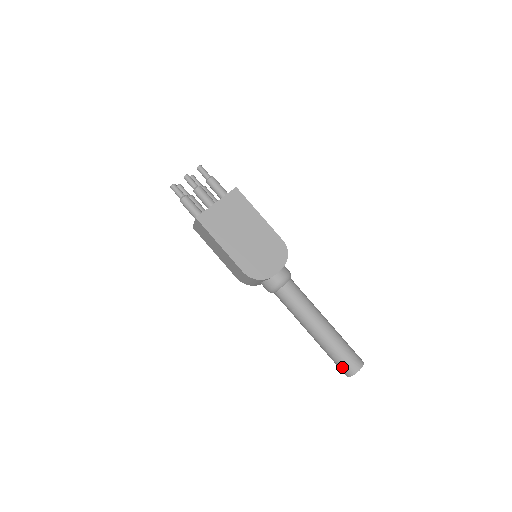
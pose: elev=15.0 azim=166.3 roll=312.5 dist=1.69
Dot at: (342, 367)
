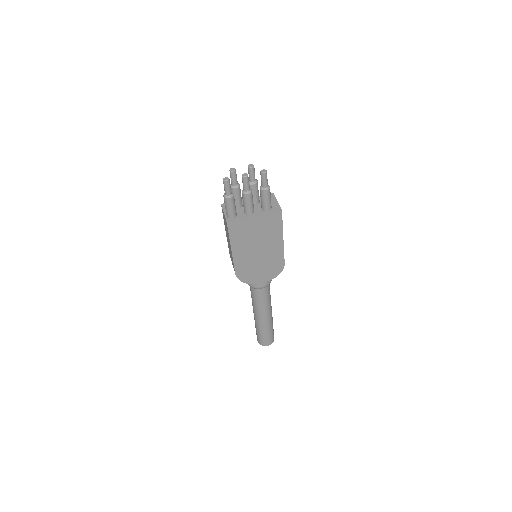
Dot at: (258, 338)
